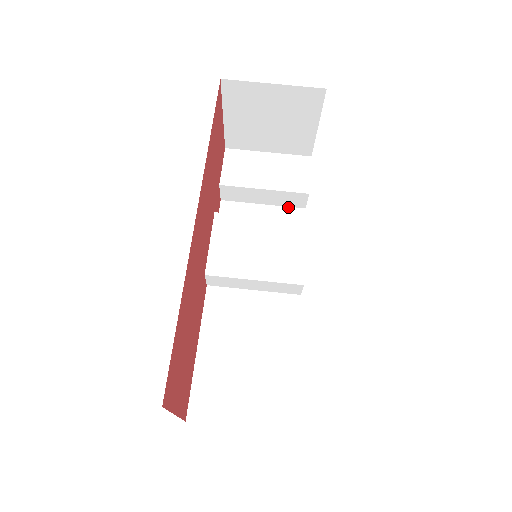
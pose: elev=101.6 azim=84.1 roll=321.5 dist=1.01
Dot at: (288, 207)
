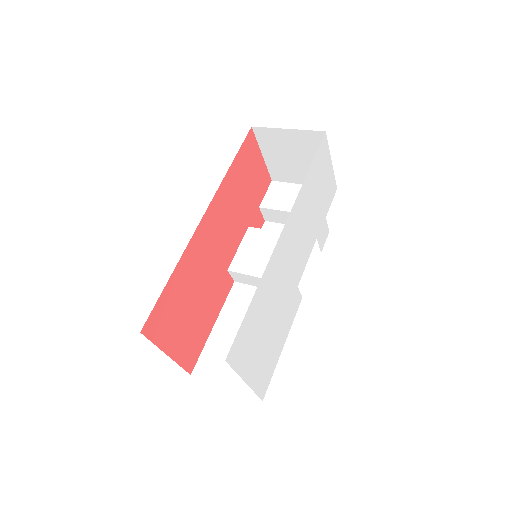
Dot at: occluded
